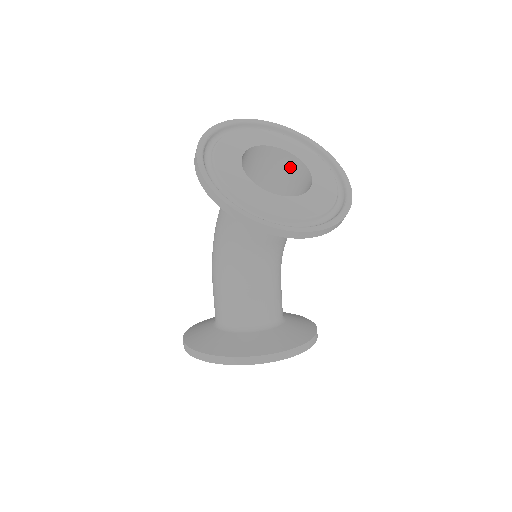
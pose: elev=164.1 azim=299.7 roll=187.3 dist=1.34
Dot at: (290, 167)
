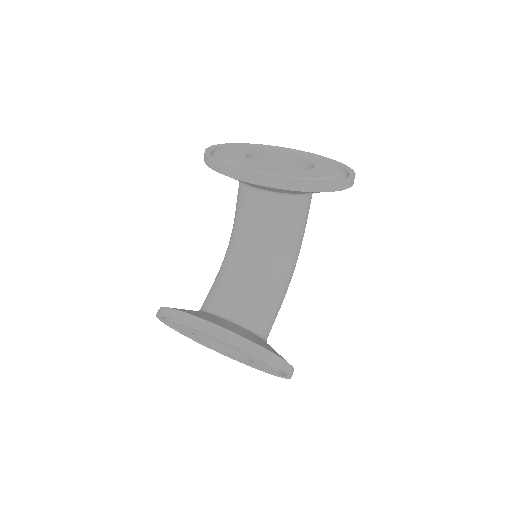
Dot at: occluded
